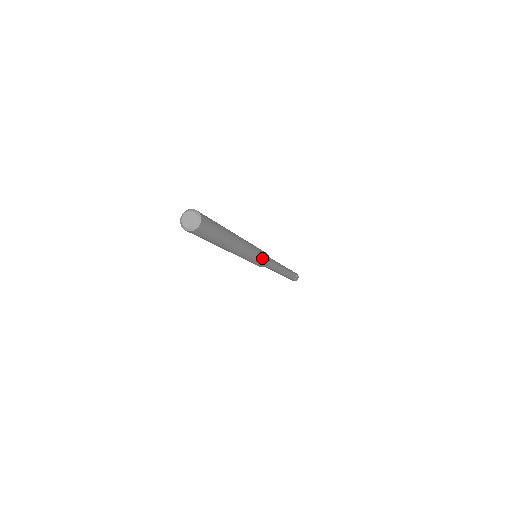
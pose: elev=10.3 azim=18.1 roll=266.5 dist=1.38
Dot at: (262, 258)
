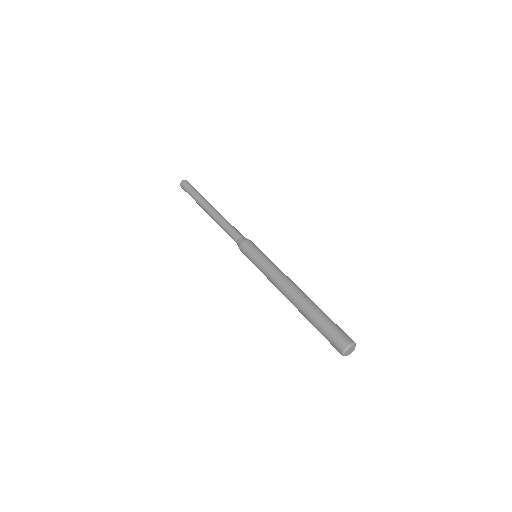
Dot at: occluded
